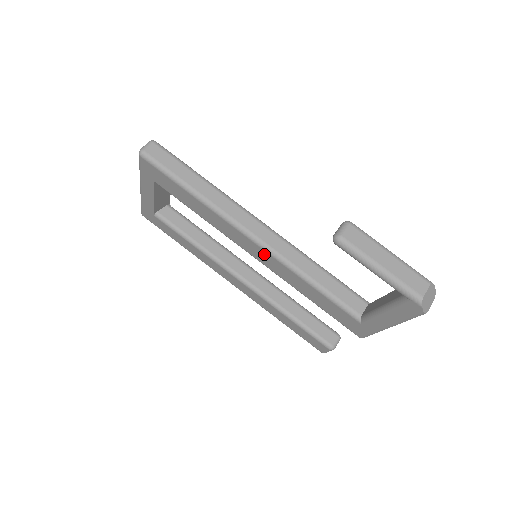
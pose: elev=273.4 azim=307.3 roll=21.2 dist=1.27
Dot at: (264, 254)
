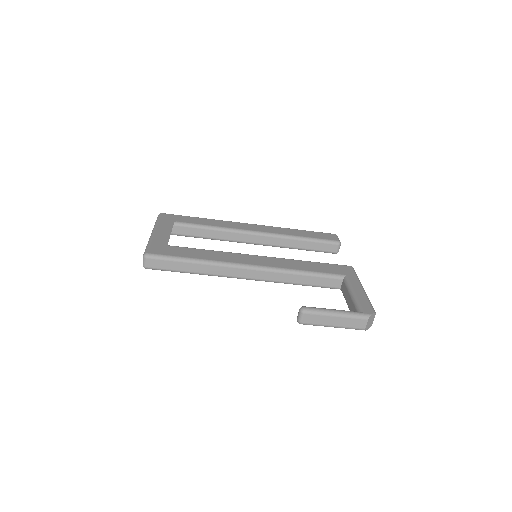
Dot at: occluded
